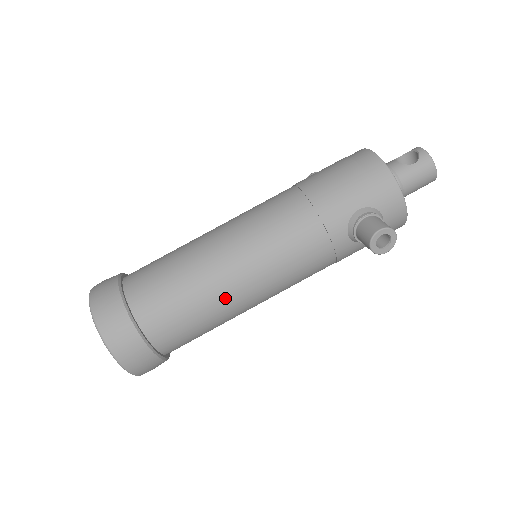
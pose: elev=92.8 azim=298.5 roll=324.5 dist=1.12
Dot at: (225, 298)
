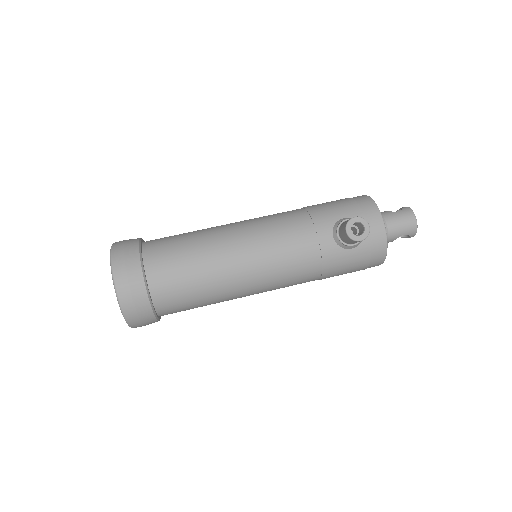
Dot at: (219, 258)
